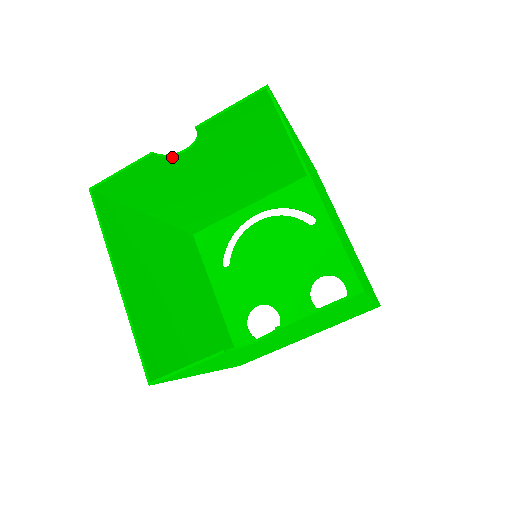
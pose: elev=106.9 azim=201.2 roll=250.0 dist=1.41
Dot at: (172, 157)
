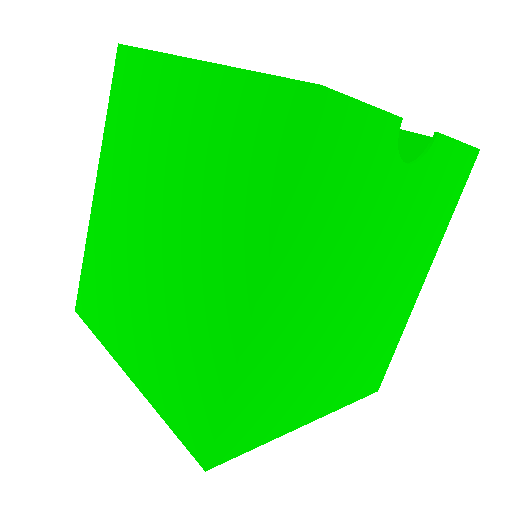
Dot at: occluded
